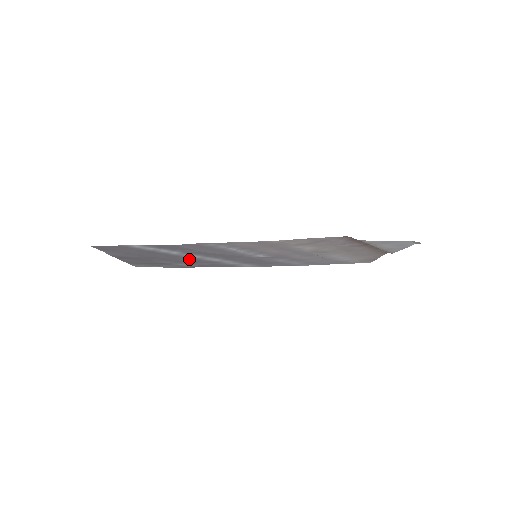
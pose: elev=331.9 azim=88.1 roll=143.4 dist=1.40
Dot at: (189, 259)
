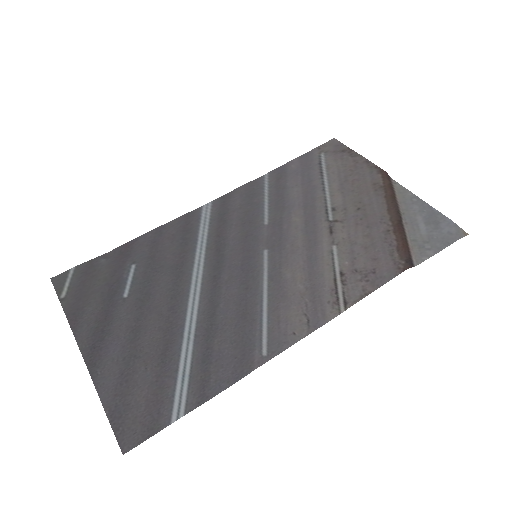
Dot at: (171, 294)
